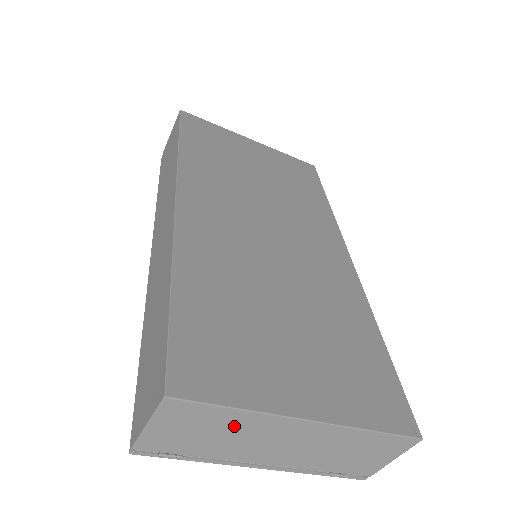
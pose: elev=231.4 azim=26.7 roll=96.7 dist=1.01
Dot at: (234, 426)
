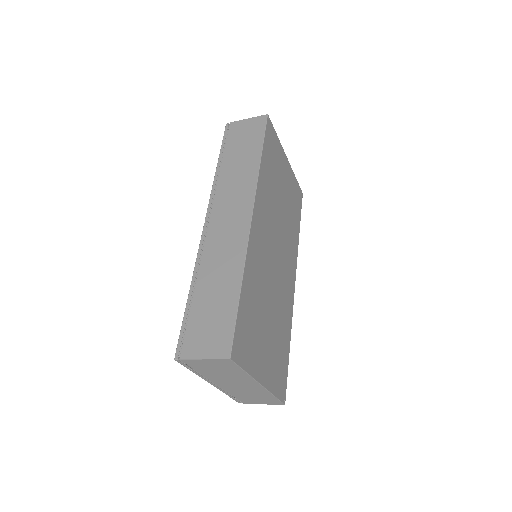
Dot at: (233, 374)
